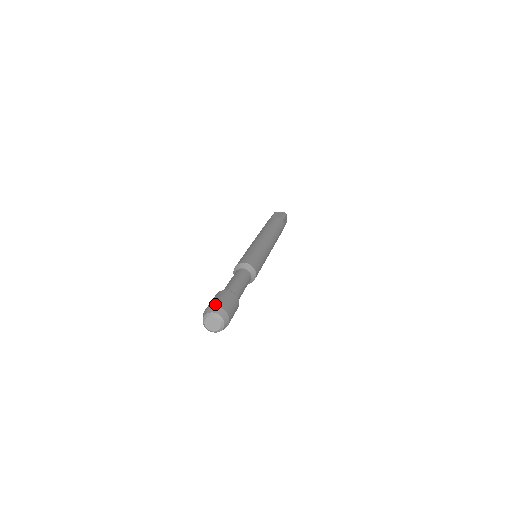
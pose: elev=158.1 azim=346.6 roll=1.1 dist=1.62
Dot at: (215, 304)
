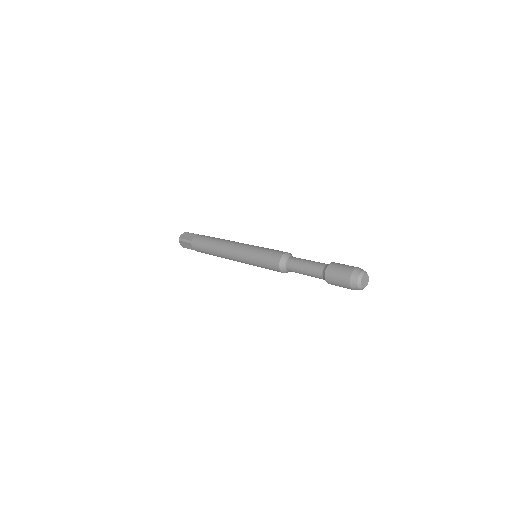
Dot at: (350, 271)
